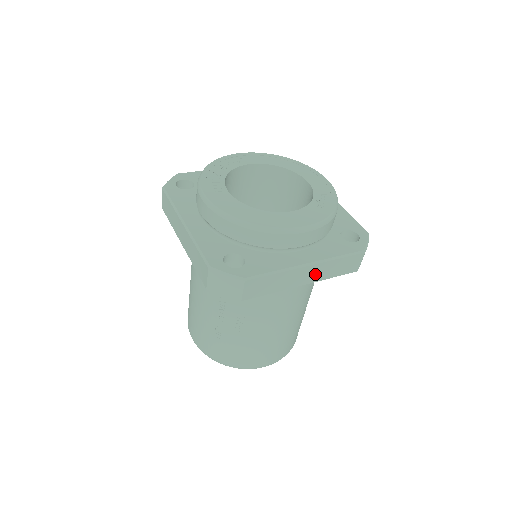
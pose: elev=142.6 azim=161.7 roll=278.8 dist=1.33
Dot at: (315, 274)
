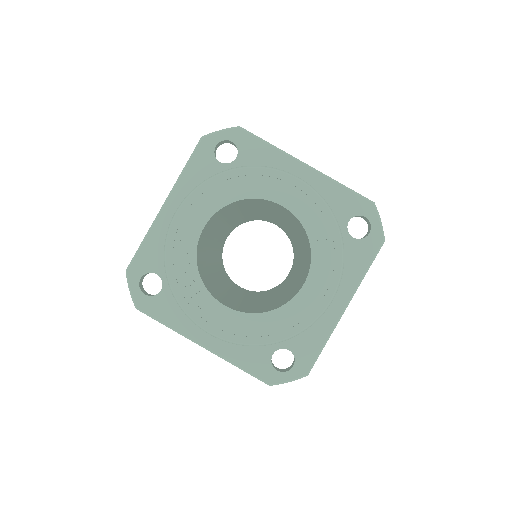
Dot at: occluded
